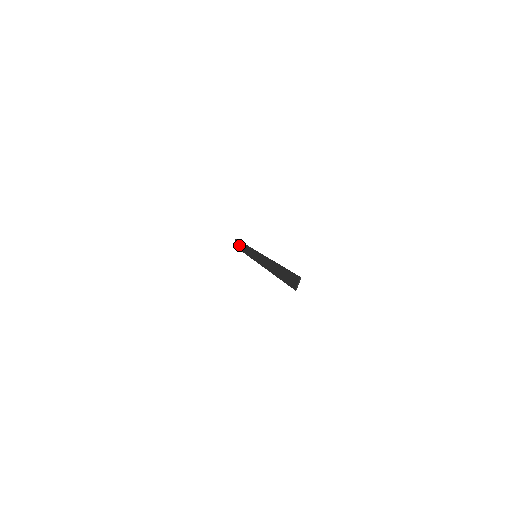
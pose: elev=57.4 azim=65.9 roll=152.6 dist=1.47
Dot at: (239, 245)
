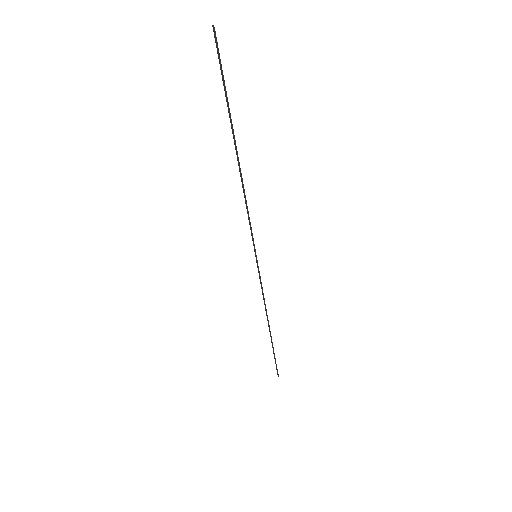
Dot at: occluded
